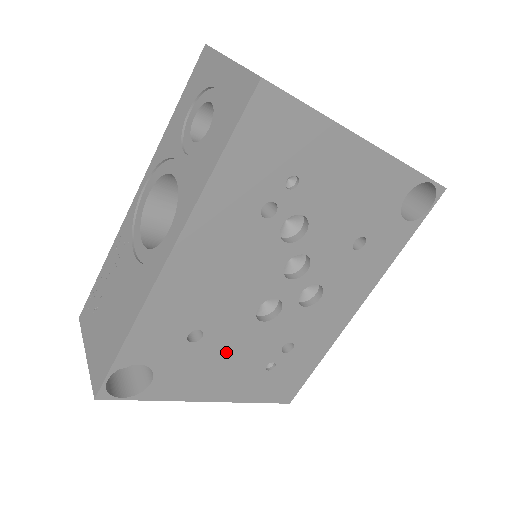
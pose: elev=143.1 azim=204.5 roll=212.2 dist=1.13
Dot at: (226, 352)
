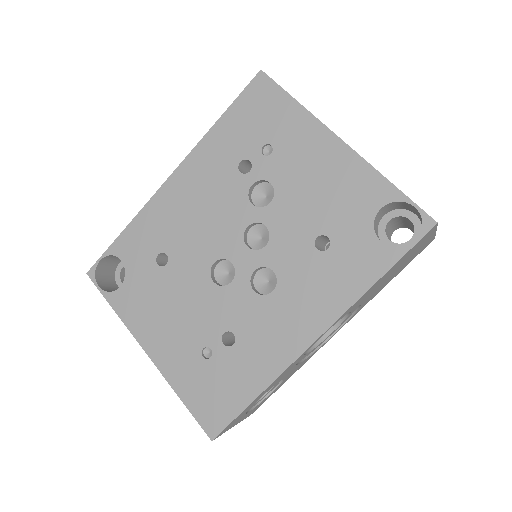
Dot at: (177, 297)
